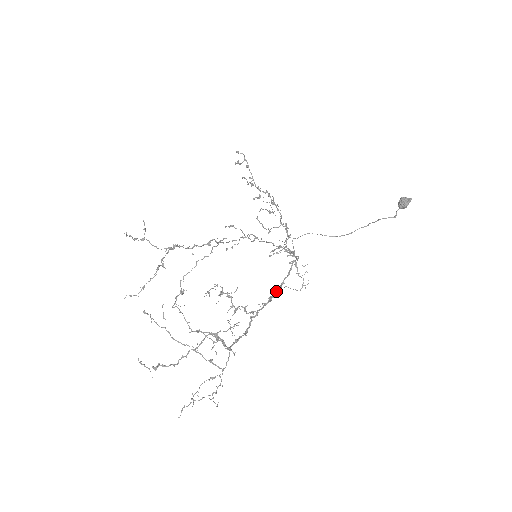
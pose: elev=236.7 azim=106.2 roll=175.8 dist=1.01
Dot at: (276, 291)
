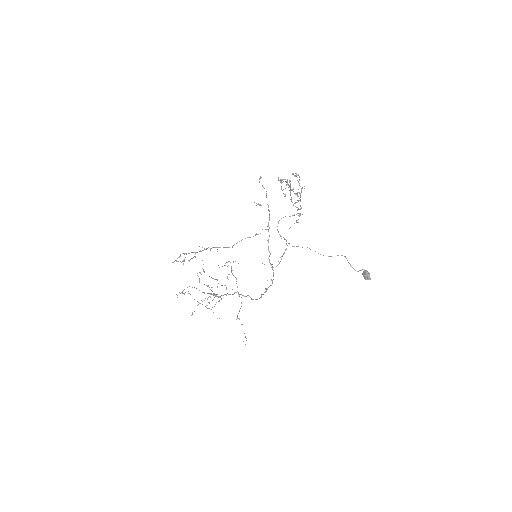
Dot at: occluded
